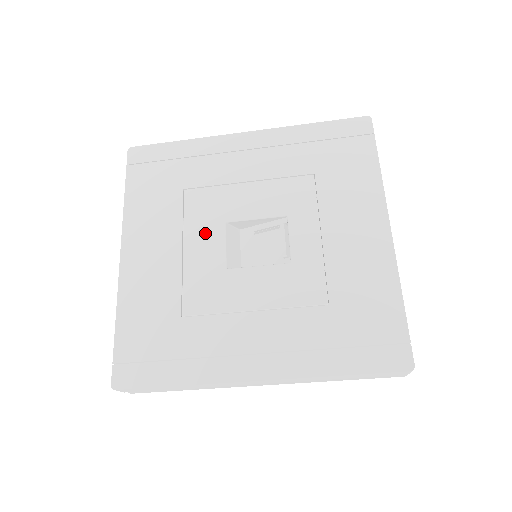
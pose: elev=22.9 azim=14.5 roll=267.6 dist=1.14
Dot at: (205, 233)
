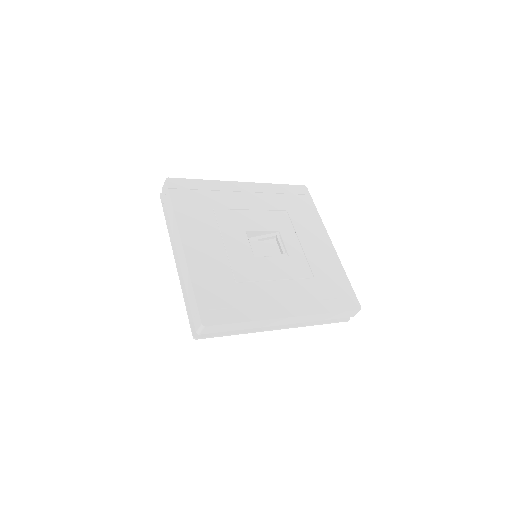
Dot at: (235, 235)
